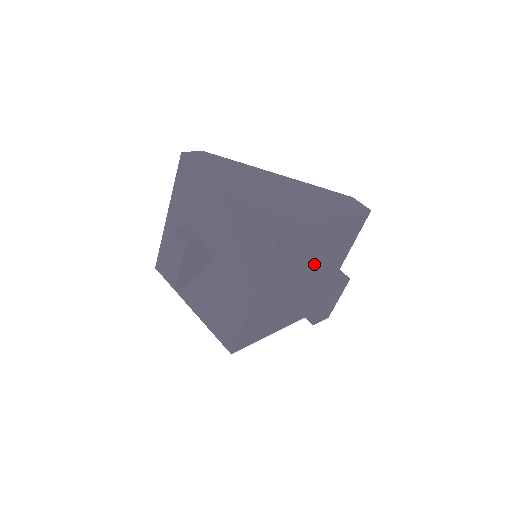
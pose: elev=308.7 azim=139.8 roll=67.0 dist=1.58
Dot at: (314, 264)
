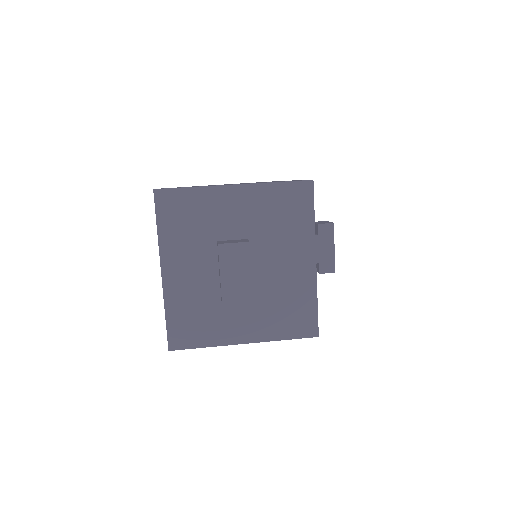
Dot at: occluded
